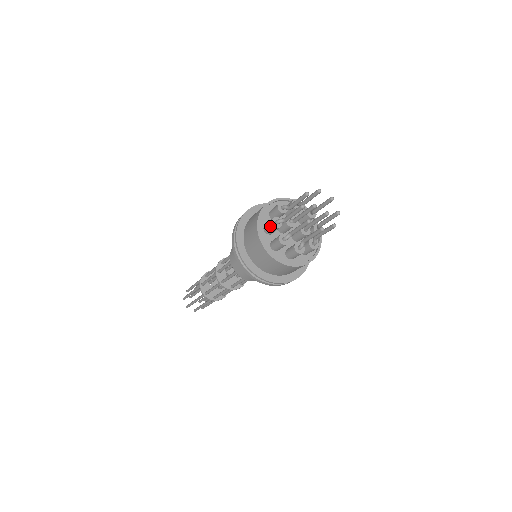
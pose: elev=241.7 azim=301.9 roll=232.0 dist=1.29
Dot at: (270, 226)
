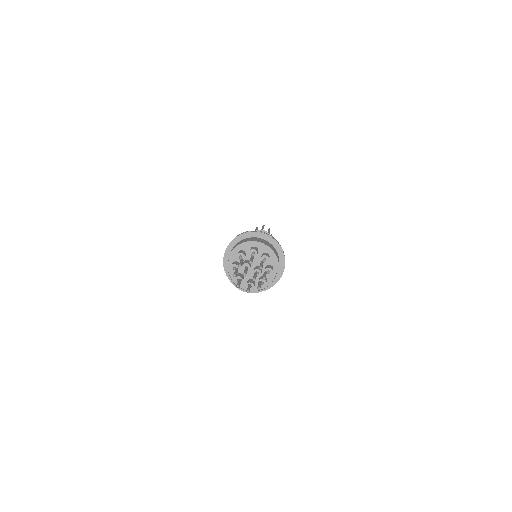
Dot at: (231, 269)
